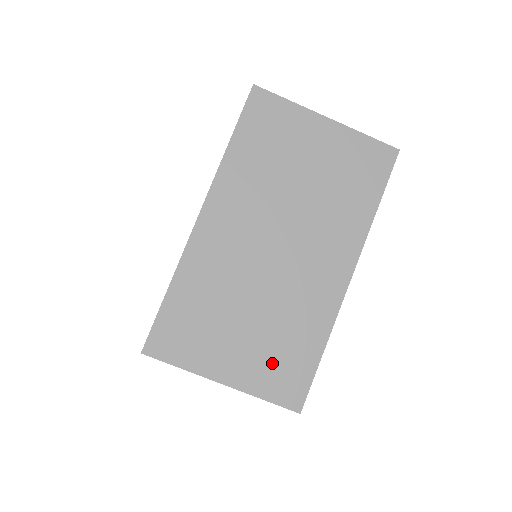
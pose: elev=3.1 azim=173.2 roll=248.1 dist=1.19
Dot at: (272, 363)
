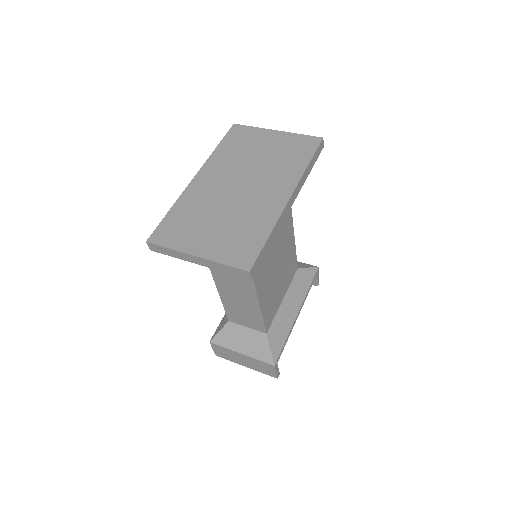
Dot at: (231, 243)
